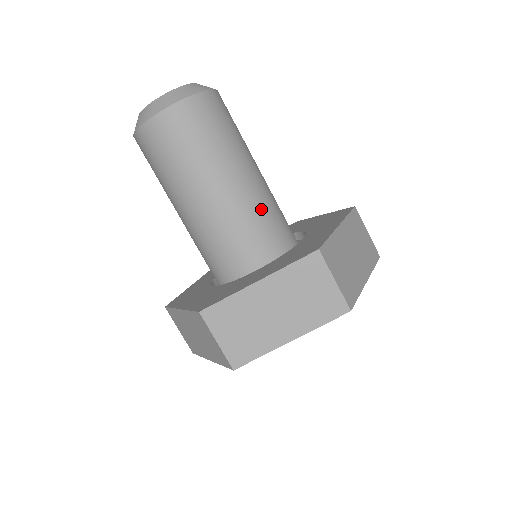
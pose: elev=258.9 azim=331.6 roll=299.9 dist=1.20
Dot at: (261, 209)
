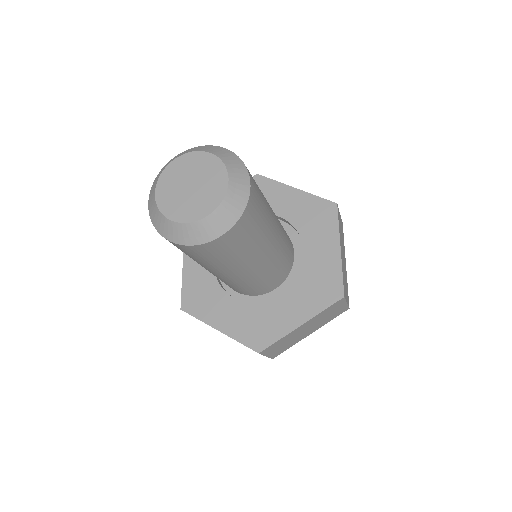
Dot at: (281, 251)
